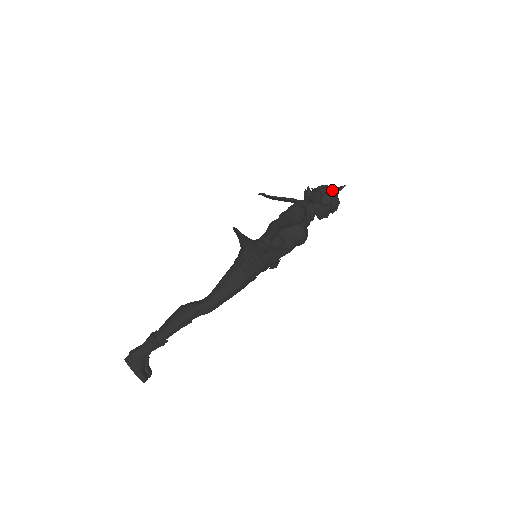
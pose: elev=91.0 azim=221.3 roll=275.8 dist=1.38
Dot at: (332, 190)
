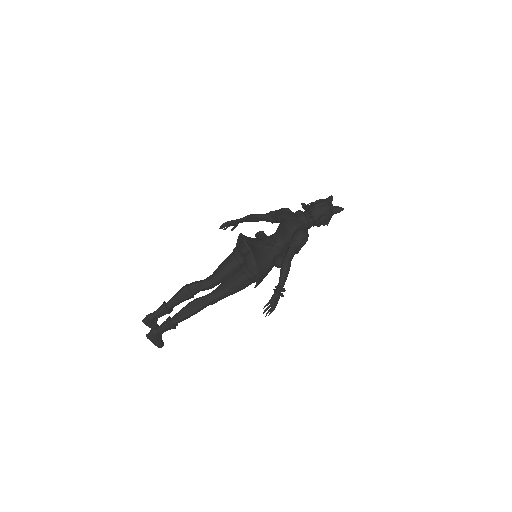
Dot at: (332, 211)
